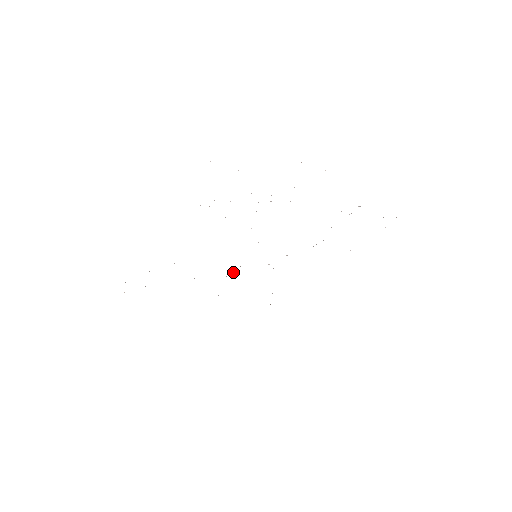
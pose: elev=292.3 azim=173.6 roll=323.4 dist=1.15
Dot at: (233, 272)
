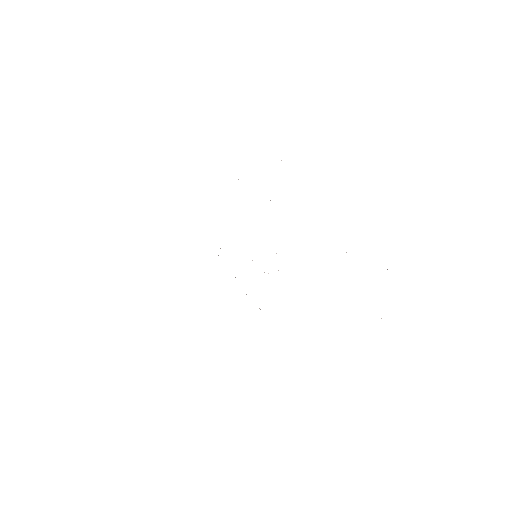
Dot at: occluded
